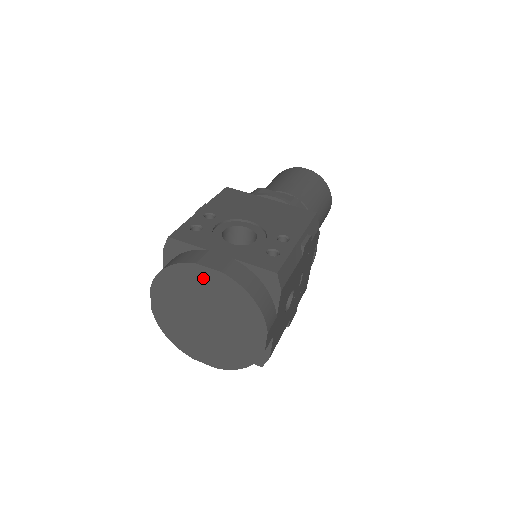
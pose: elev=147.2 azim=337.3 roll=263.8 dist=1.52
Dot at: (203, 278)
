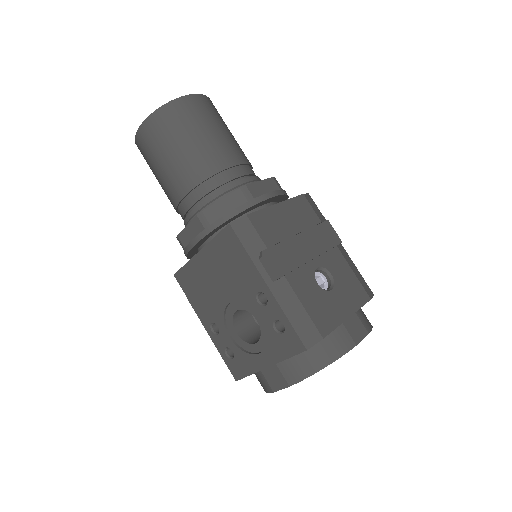
Dot at: occluded
